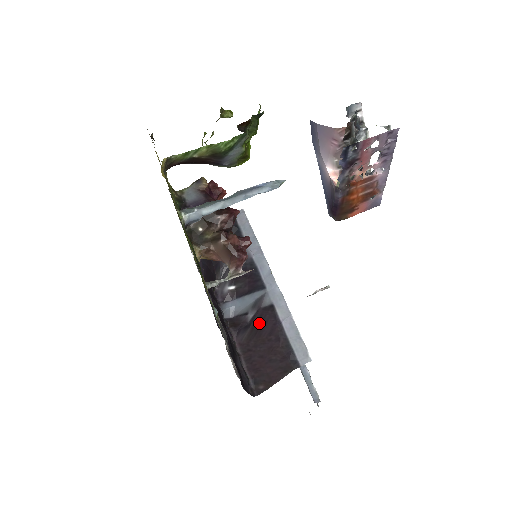
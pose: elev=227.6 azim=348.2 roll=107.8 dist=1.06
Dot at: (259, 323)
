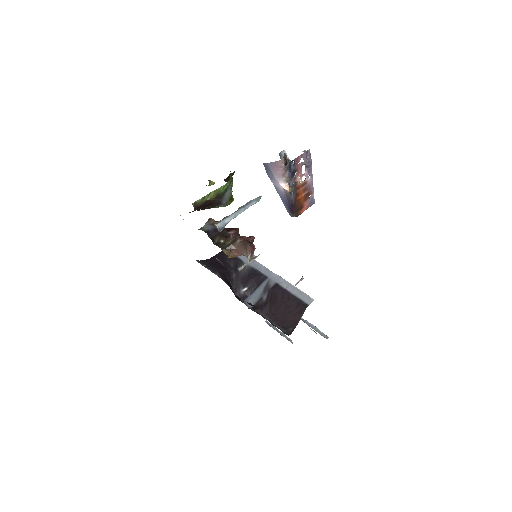
Dot at: (273, 297)
